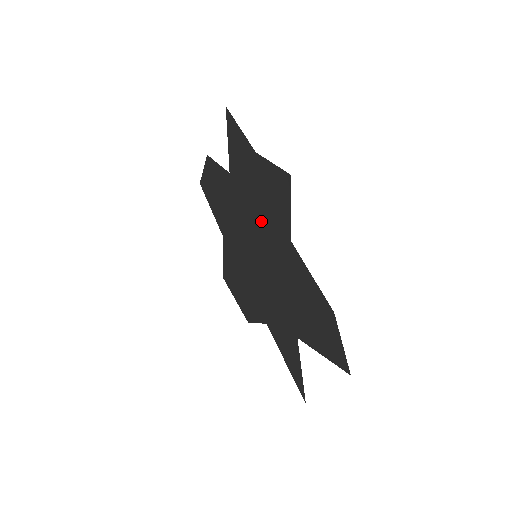
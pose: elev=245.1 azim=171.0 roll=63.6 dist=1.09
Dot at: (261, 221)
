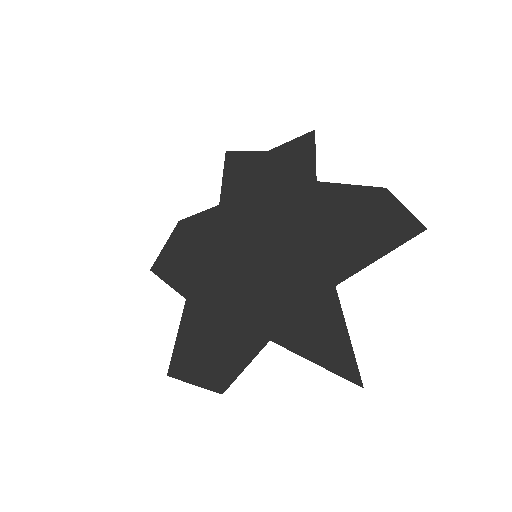
Dot at: (270, 205)
